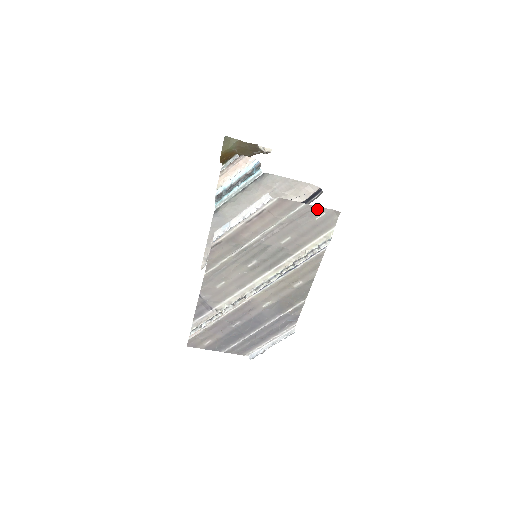
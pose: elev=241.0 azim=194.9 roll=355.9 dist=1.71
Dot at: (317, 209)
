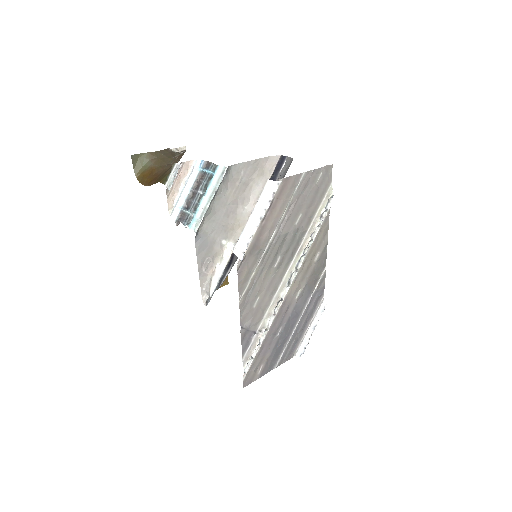
Dot at: (315, 172)
